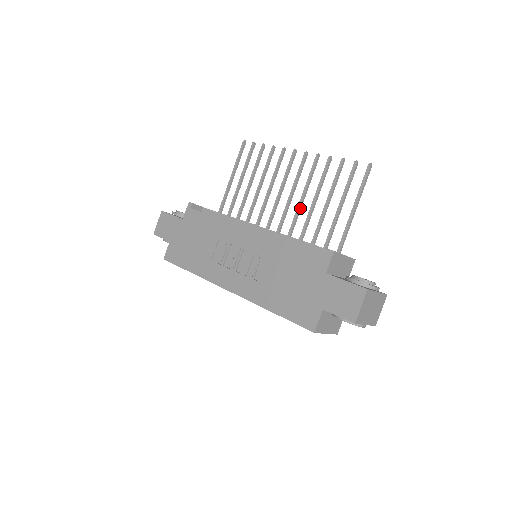
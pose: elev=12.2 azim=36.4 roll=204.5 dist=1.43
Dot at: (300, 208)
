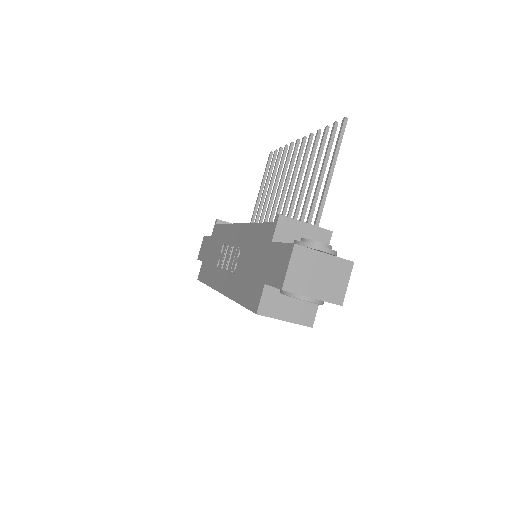
Dot at: (295, 195)
